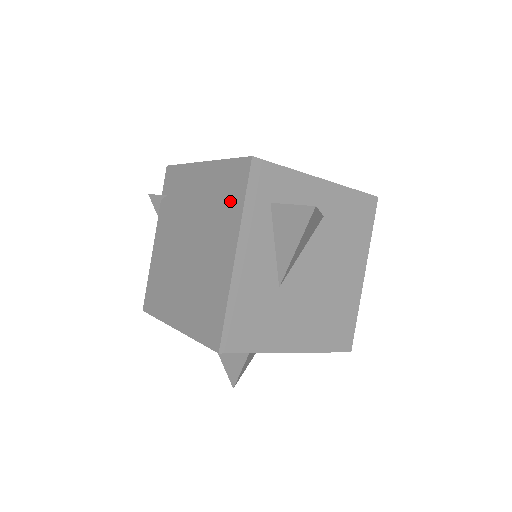
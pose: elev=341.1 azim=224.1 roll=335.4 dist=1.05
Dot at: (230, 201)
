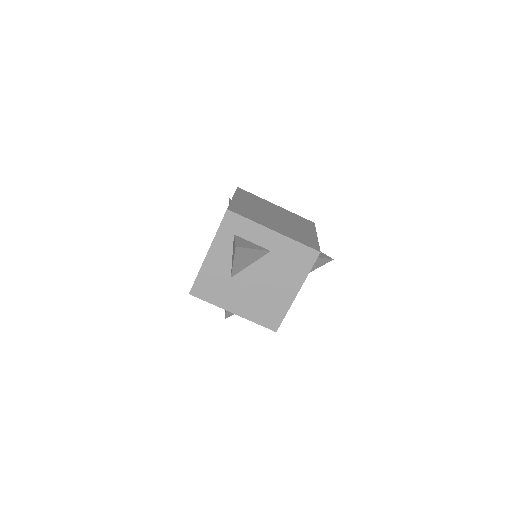
Dot at: occluded
